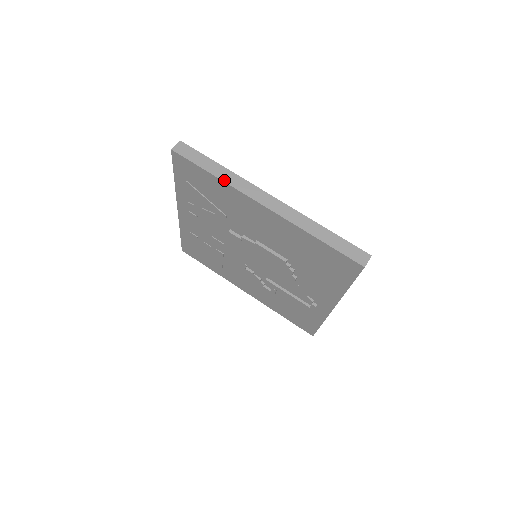
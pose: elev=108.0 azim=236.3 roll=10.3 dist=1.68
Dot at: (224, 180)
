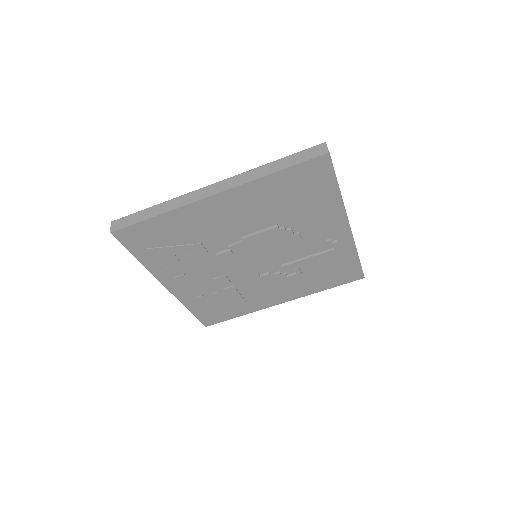
Dot at: (169, 210)
